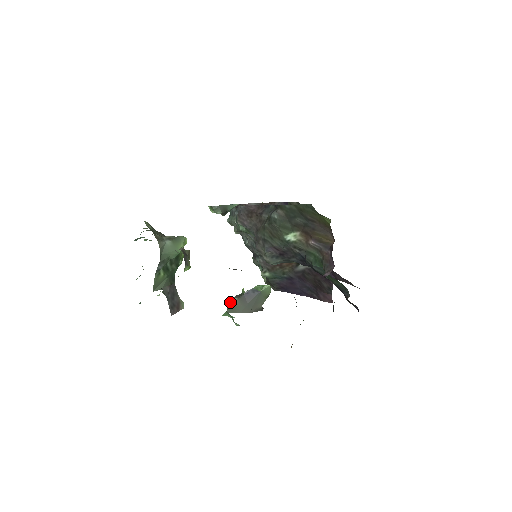
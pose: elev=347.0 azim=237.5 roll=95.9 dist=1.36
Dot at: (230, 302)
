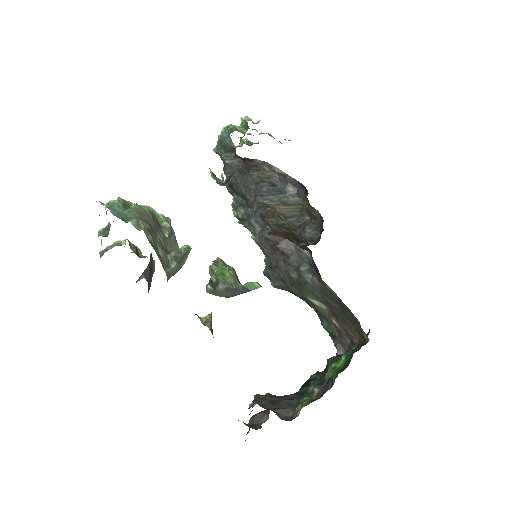
Dot at: (212, 283)
